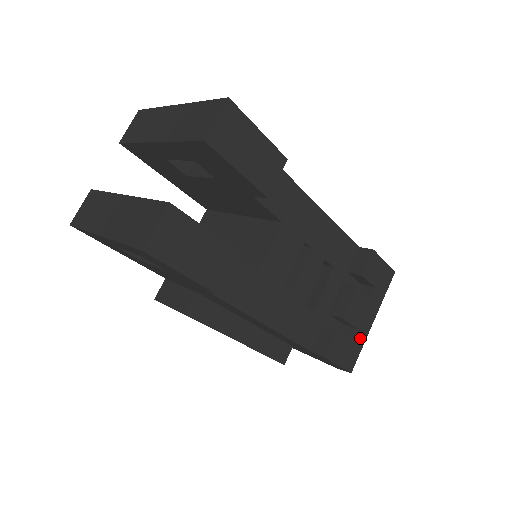
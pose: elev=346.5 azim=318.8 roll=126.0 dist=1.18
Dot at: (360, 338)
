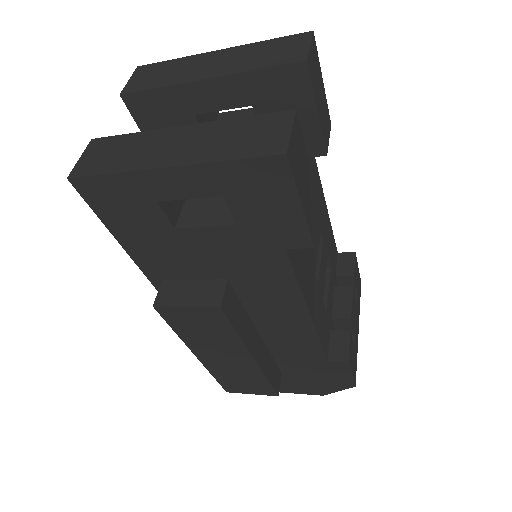
Dot at: (356, 346)
